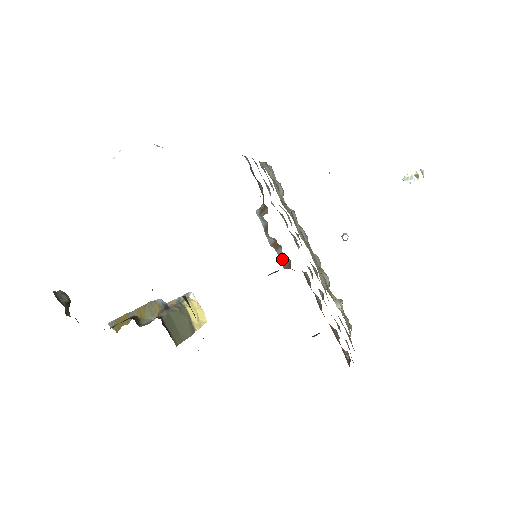
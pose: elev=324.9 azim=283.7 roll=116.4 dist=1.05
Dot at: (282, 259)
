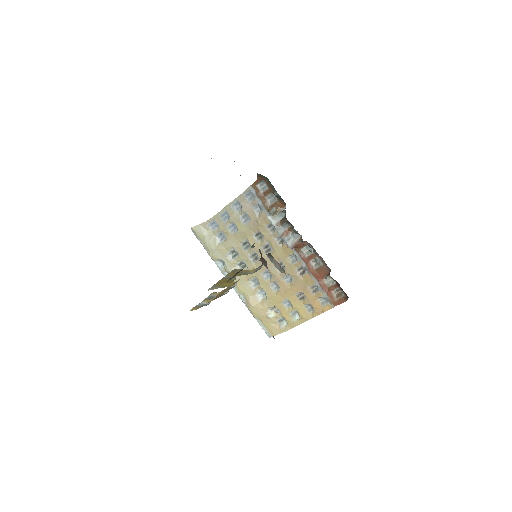
Dot at: (290, 241)
